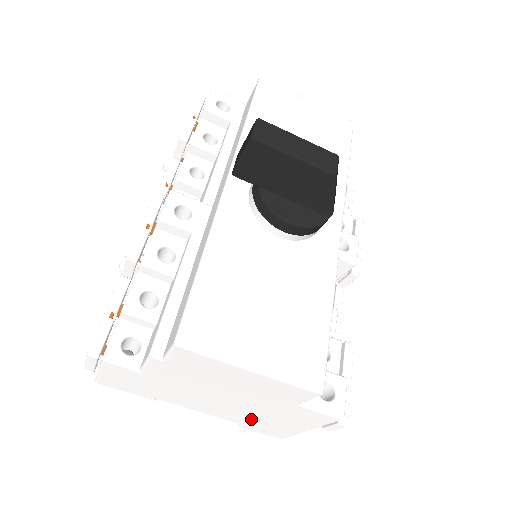
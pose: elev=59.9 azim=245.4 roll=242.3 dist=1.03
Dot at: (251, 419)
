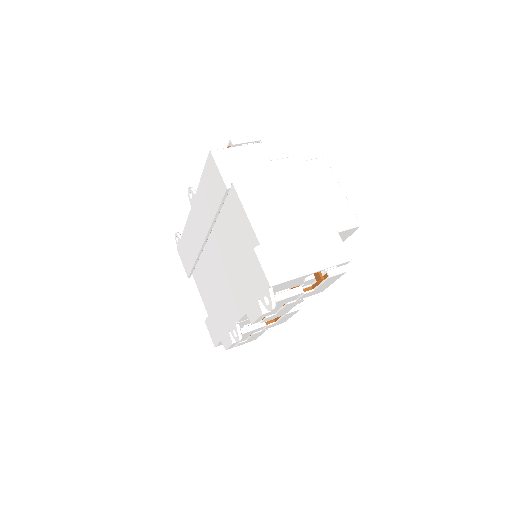
Dot at: (282, 241)
